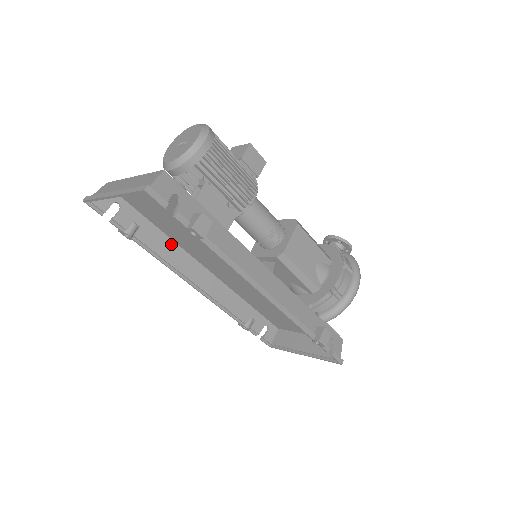
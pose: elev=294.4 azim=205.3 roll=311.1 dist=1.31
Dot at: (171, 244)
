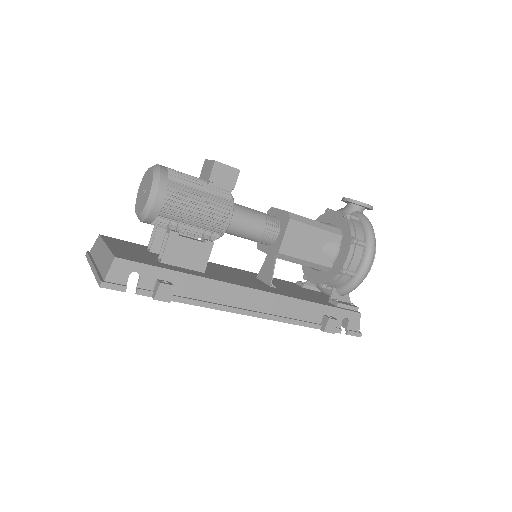
Dot at: occluded
